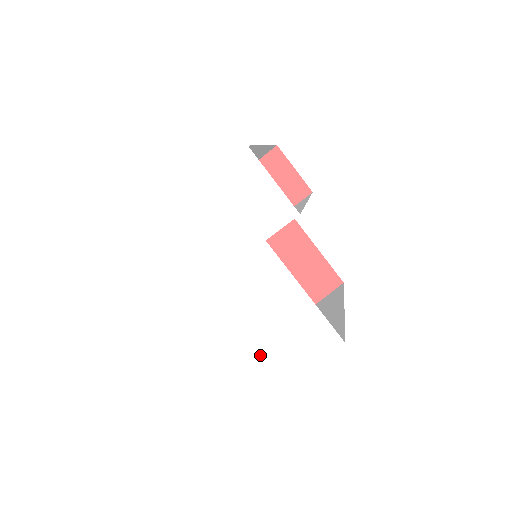
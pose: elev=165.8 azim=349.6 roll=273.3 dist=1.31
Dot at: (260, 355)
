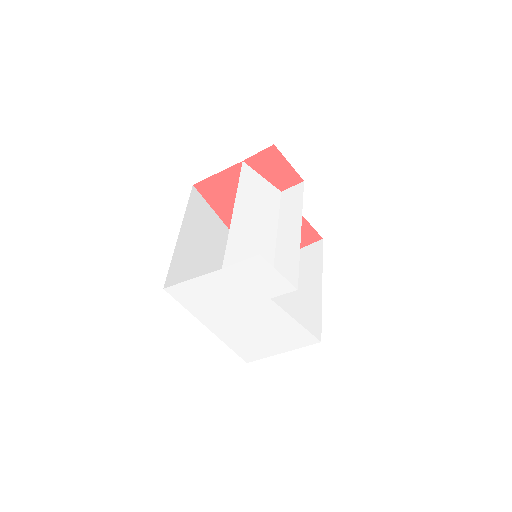
Dot at: (262, 342)
